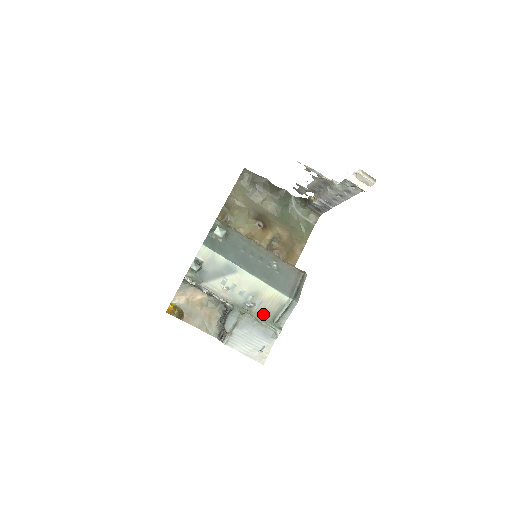
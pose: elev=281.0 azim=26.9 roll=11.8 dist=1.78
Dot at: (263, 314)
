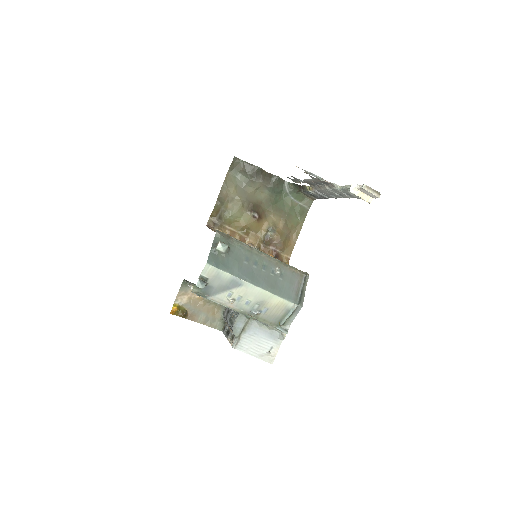
Dot at: (269, 319)
